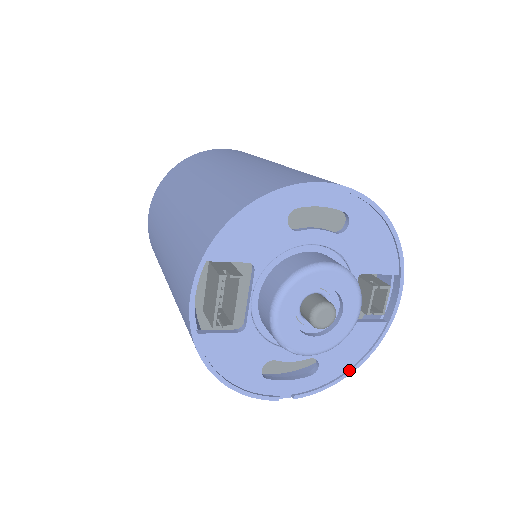
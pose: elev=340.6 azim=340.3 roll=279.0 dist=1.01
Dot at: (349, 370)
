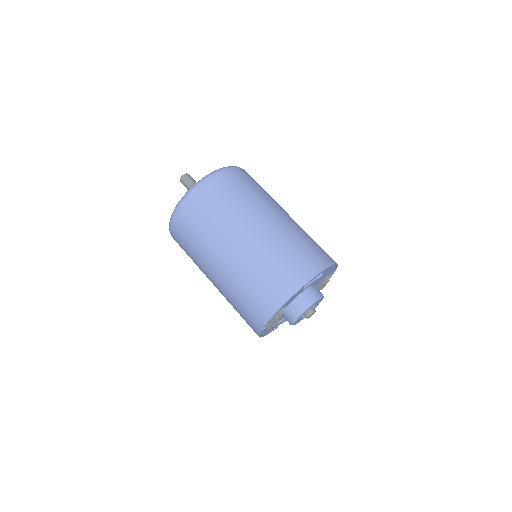
Dot at: occluded
